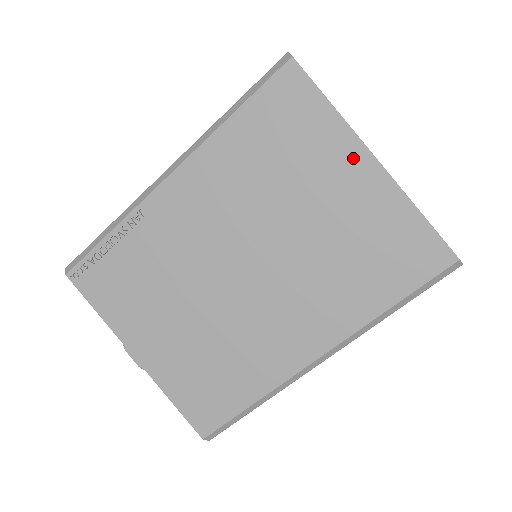
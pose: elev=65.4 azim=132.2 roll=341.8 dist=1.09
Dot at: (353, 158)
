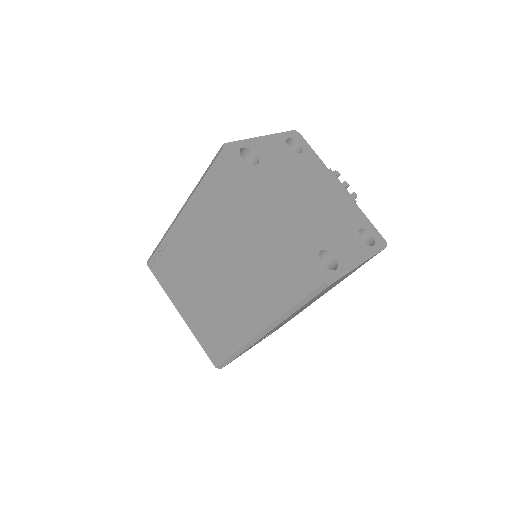
Dot at: (260, 212)
